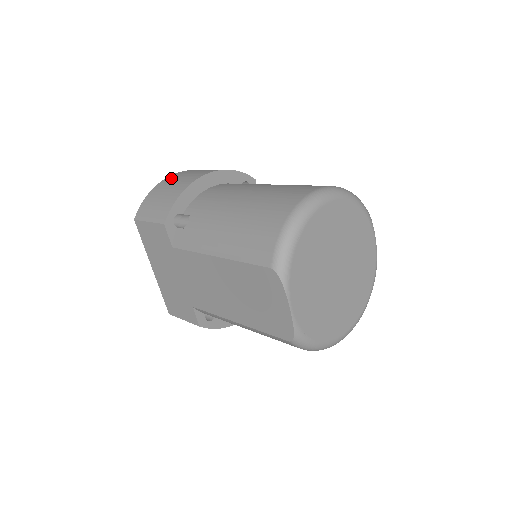
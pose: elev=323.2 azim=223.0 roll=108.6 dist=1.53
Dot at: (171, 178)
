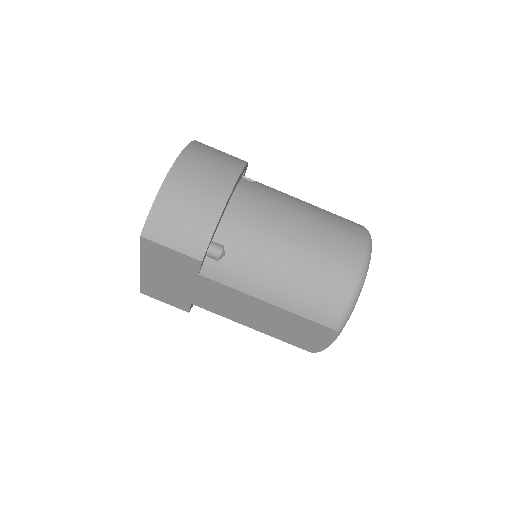
Dot at: (179, 180)
